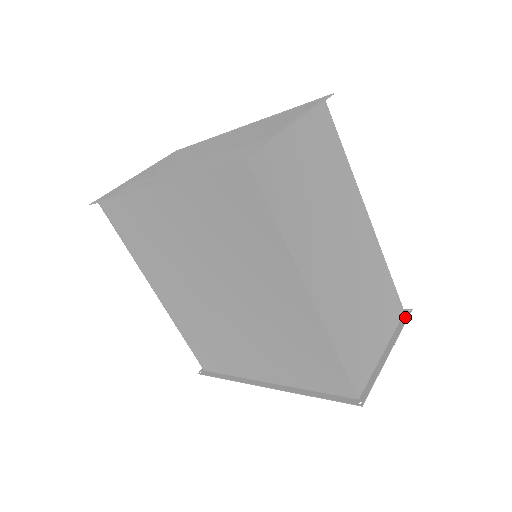
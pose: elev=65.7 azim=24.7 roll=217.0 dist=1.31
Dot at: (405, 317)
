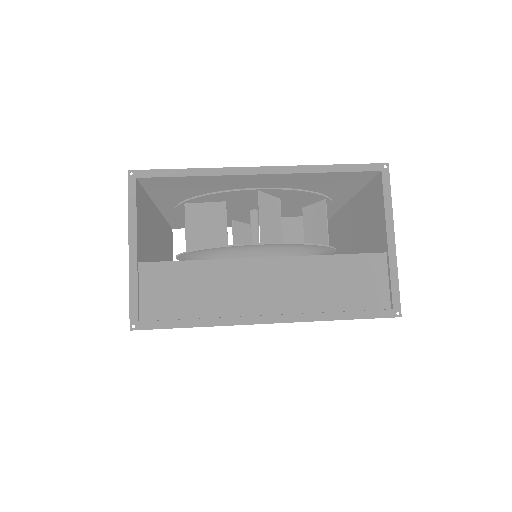
Dot at: occluded
